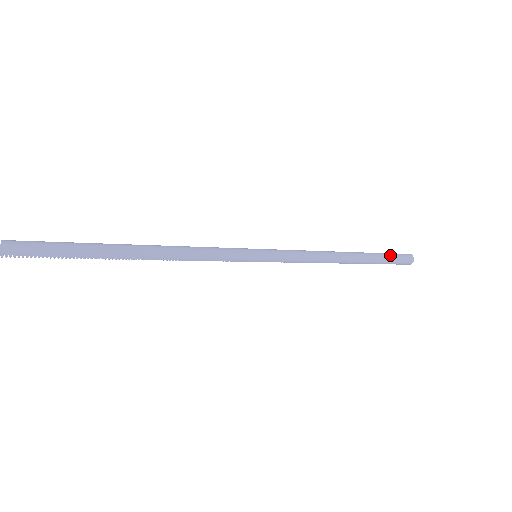
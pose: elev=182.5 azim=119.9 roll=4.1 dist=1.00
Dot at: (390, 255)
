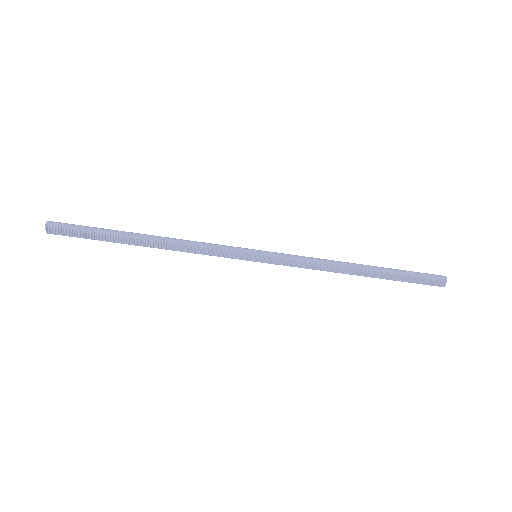
Dot at: (412, 271)
